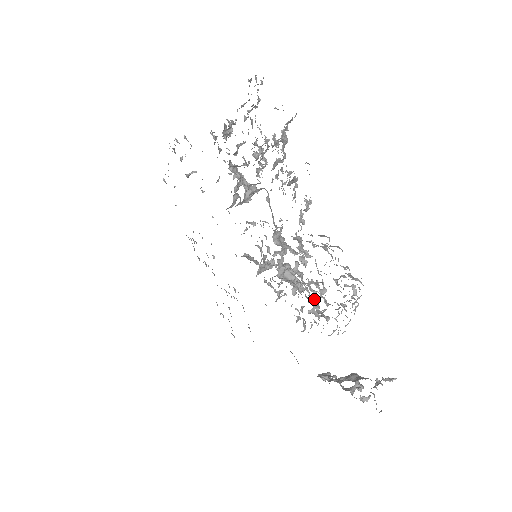
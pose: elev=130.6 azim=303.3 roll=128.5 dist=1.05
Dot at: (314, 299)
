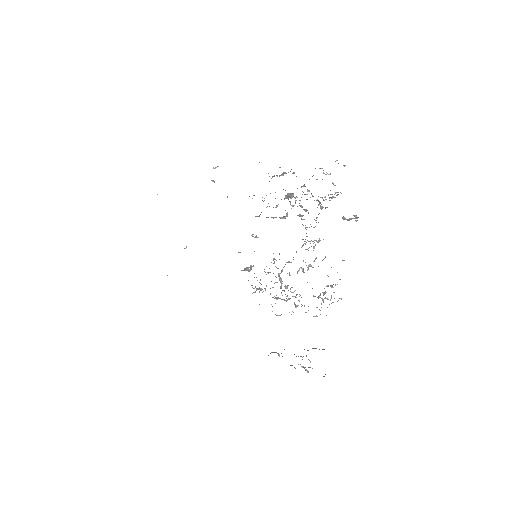
Dot at: (290, 298)
